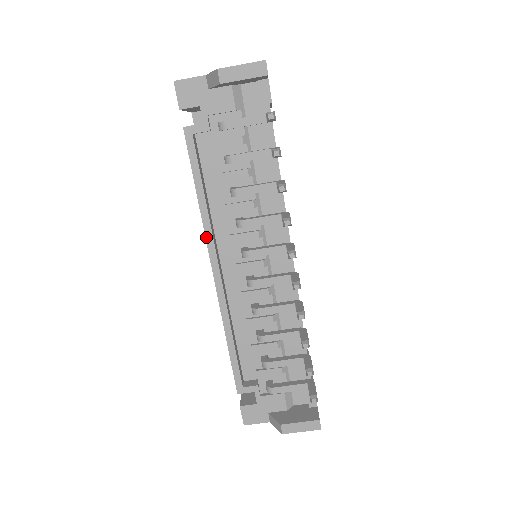
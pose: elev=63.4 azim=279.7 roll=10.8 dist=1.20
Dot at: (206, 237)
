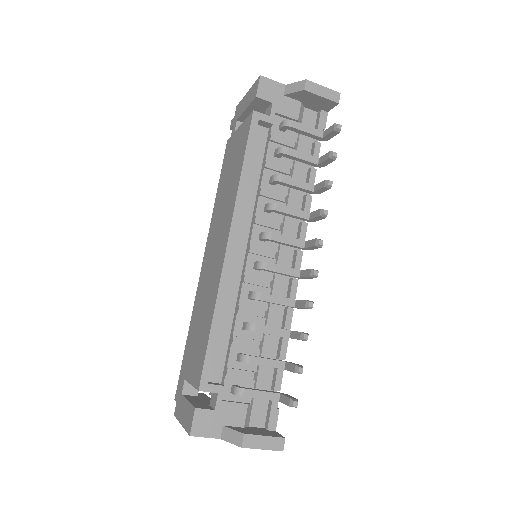
Dot at: (235, 208)
